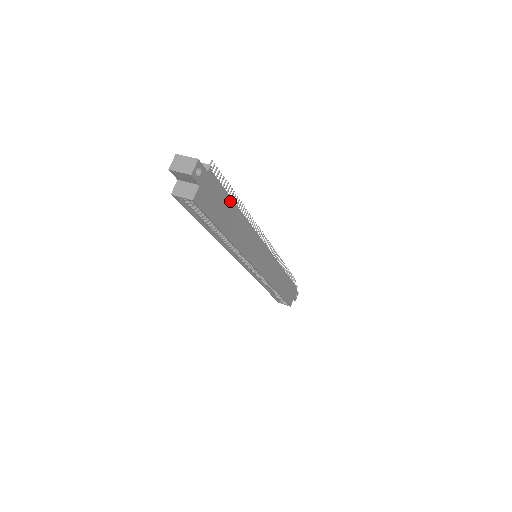
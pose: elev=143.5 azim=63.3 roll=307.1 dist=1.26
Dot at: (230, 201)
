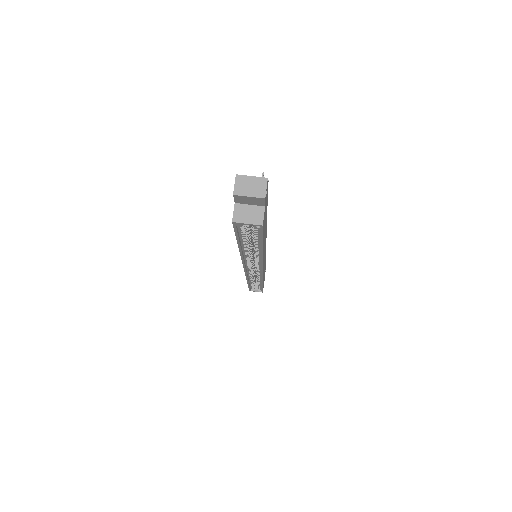
Dot at: occluded
